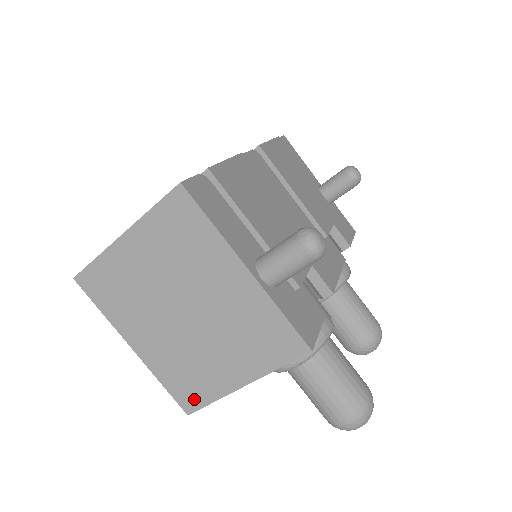
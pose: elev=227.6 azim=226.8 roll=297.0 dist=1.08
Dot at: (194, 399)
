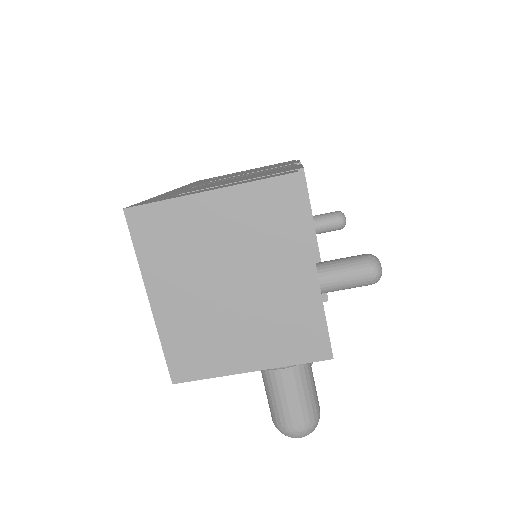
Dot at: (190, 370)
